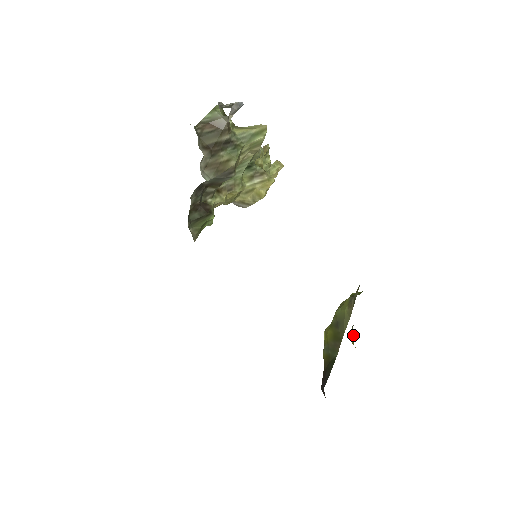
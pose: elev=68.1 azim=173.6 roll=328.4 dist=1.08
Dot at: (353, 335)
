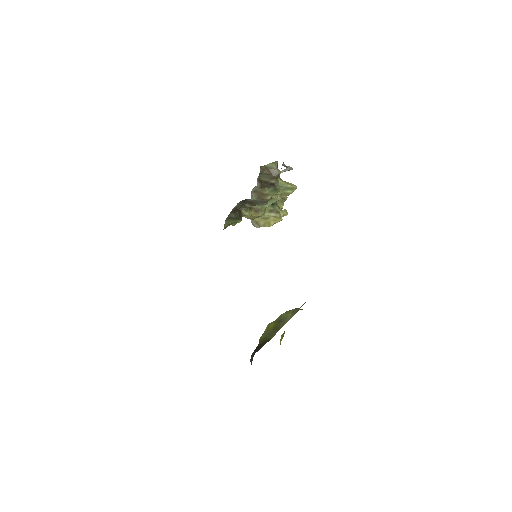
Dot at: occluded
